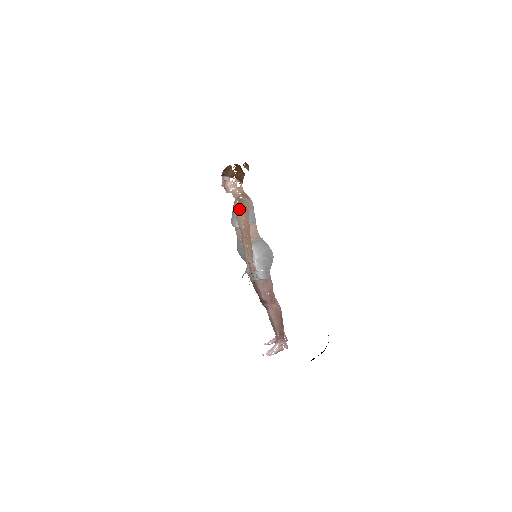
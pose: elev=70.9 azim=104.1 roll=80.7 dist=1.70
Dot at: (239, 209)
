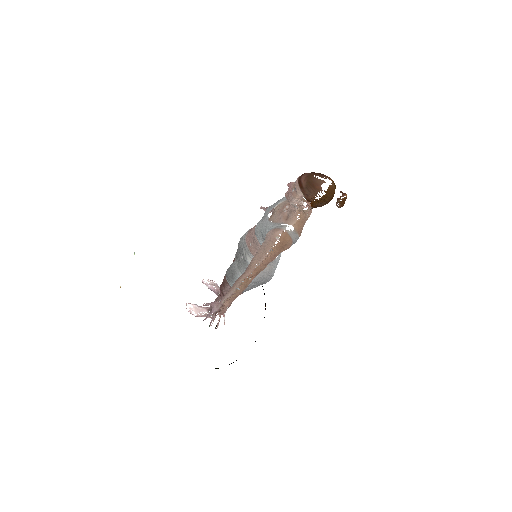
Dot at: (271, 248)
